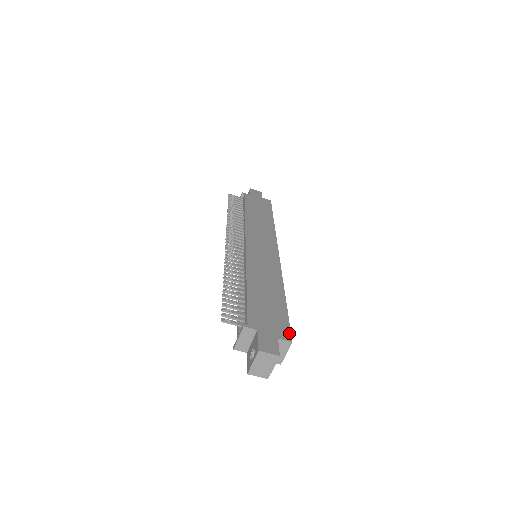
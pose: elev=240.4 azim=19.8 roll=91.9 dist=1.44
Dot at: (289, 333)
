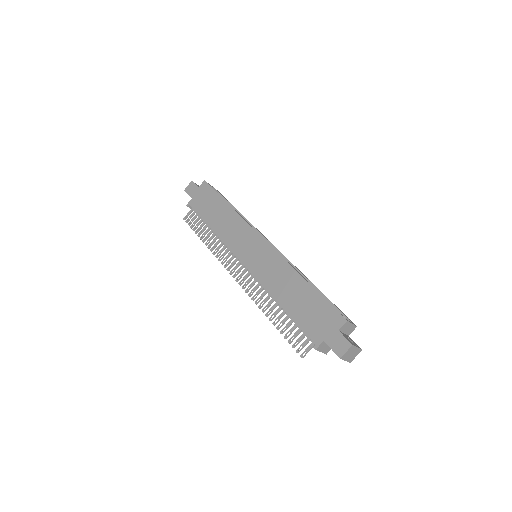
Dot at: (339, 315)
